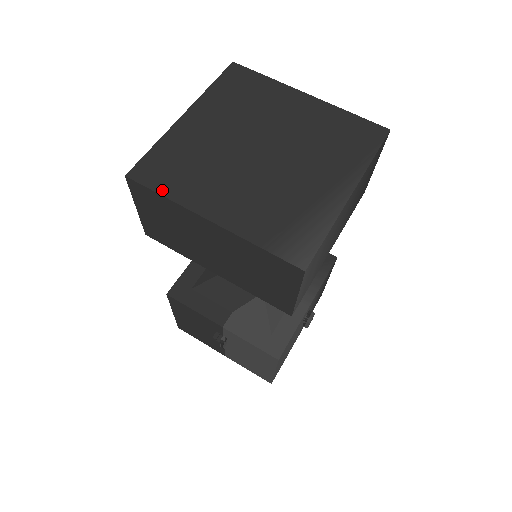
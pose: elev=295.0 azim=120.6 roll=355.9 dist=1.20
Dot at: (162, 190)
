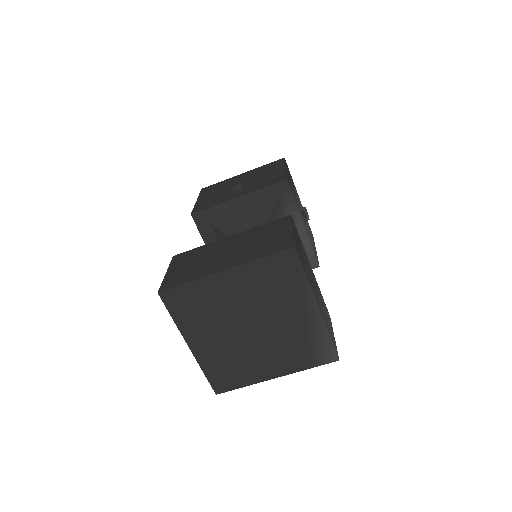
Dot at: (239, 386)
